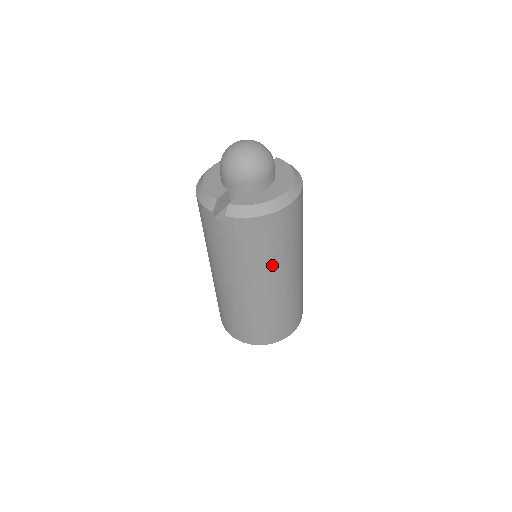
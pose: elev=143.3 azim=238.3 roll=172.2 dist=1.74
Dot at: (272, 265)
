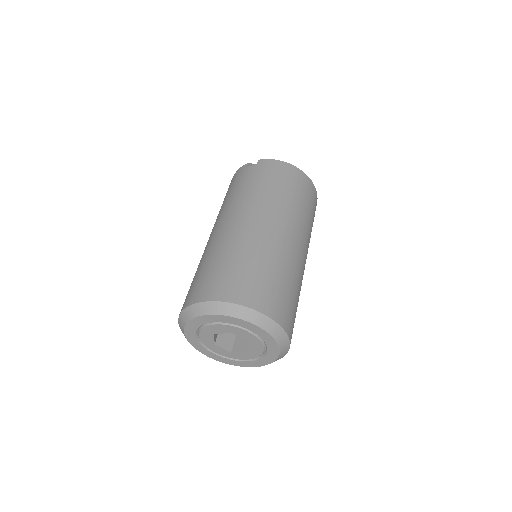
Dot at: (284, 205)
